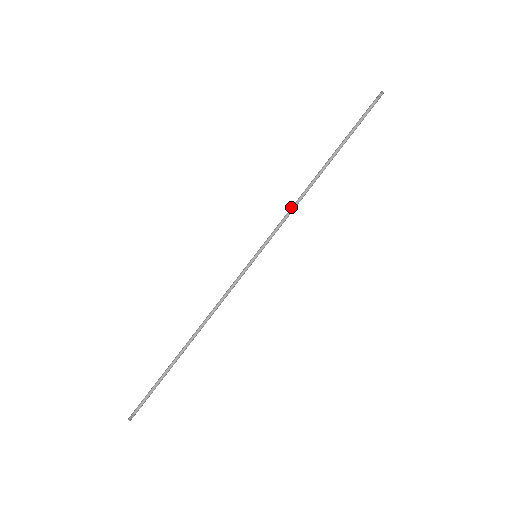
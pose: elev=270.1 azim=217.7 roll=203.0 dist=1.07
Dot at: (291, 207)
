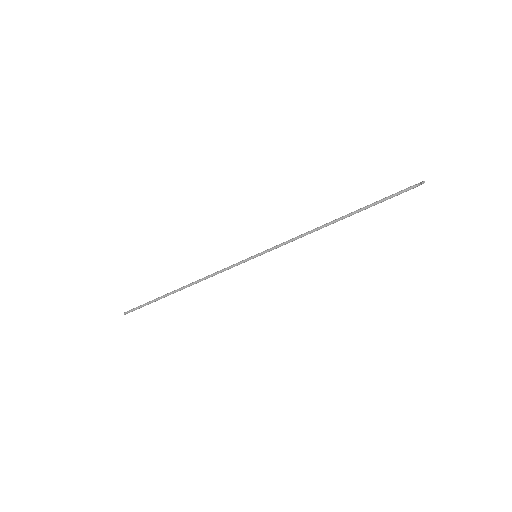
Dot at: (300, 236)
